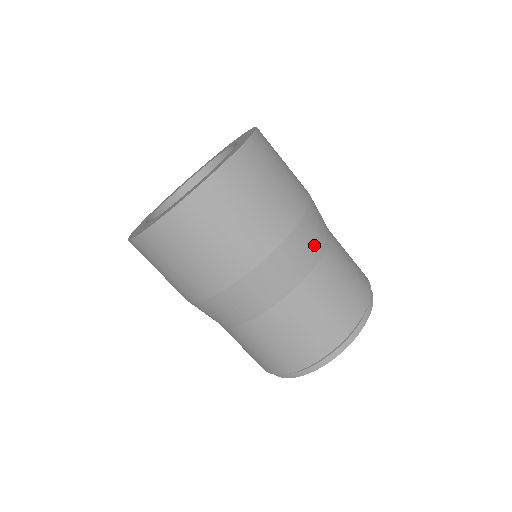
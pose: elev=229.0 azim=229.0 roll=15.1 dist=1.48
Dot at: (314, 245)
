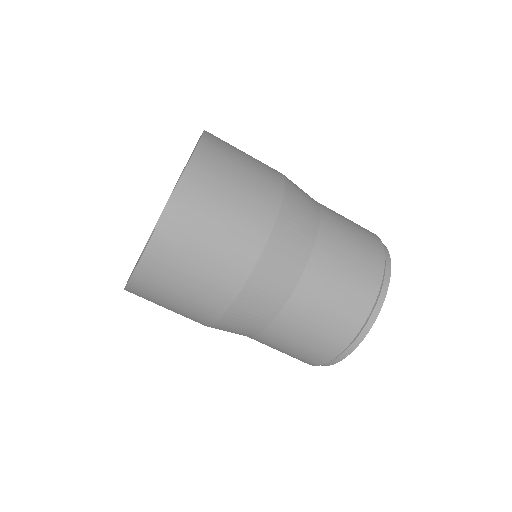
Dot at: (290, 264)
